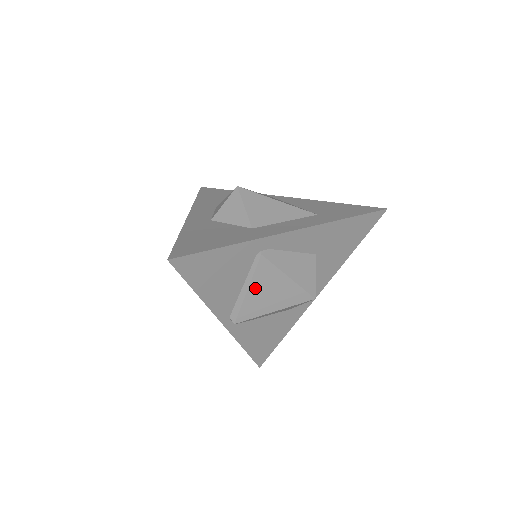
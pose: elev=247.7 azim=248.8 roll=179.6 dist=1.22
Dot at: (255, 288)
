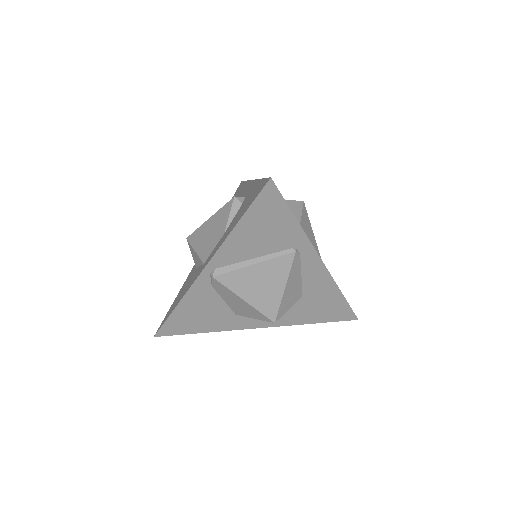
Dot at: (260, 268)
